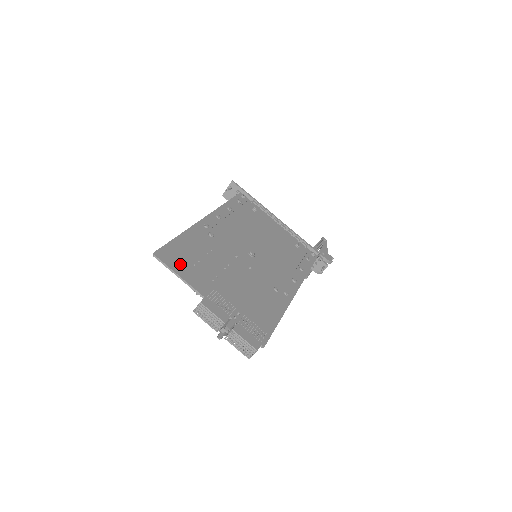
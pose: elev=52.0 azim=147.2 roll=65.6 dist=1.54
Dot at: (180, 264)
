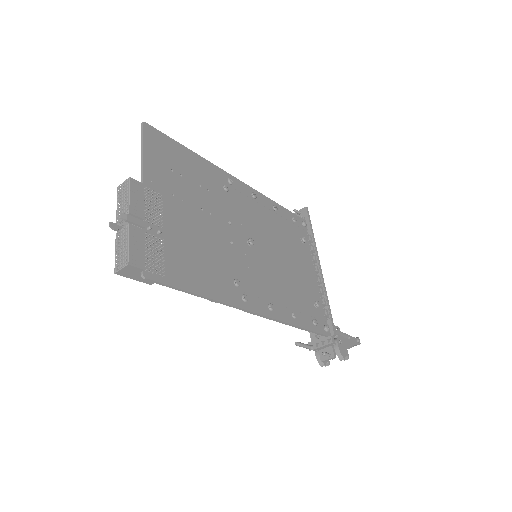
Dot at: (158, 153)
